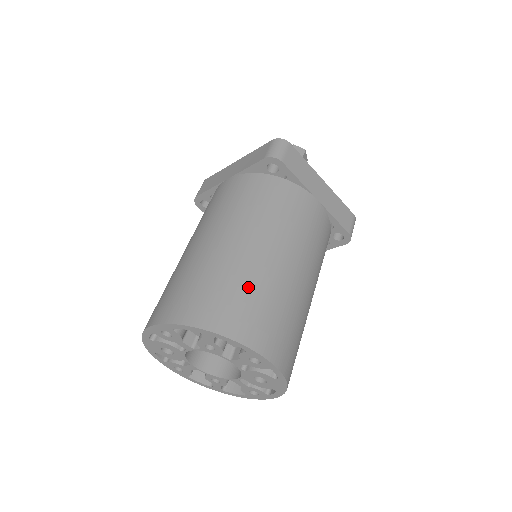
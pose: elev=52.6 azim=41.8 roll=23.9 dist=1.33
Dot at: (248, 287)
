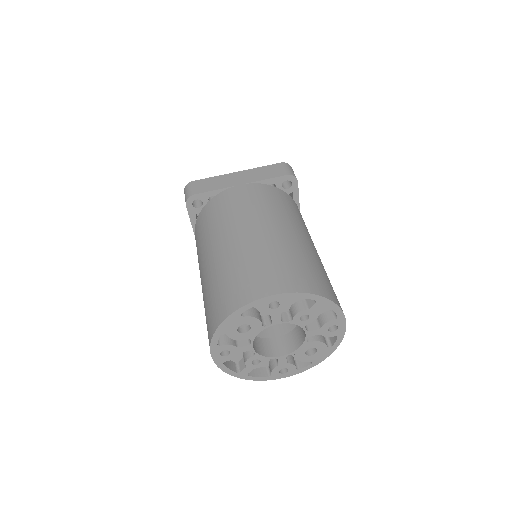
Dot at: (322, 270)
